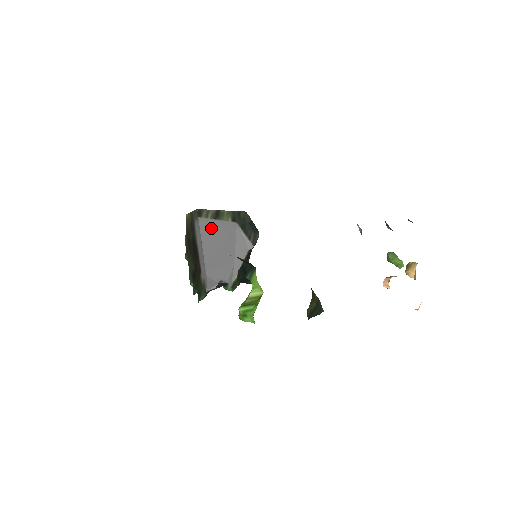
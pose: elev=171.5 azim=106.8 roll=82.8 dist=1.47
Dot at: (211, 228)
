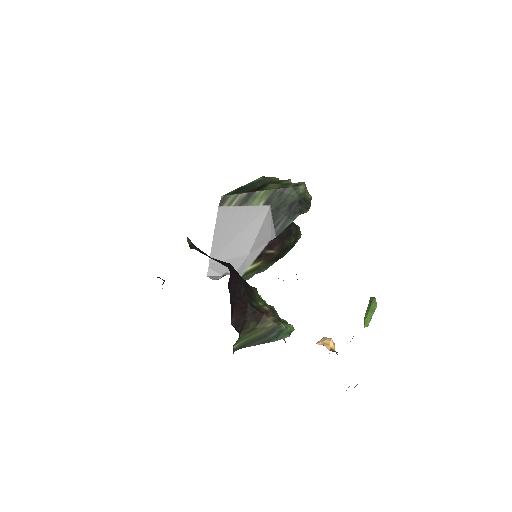
Dot at: (231, 217)
